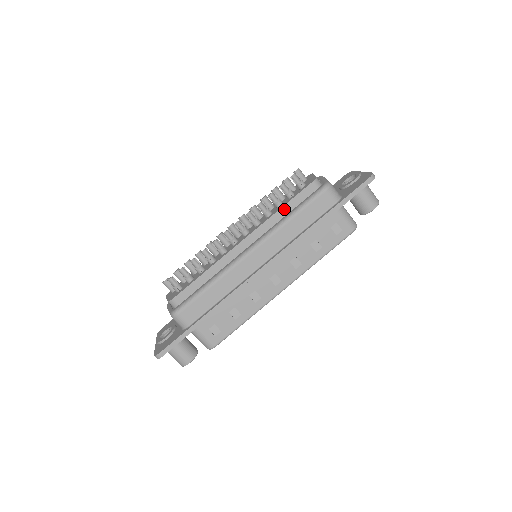
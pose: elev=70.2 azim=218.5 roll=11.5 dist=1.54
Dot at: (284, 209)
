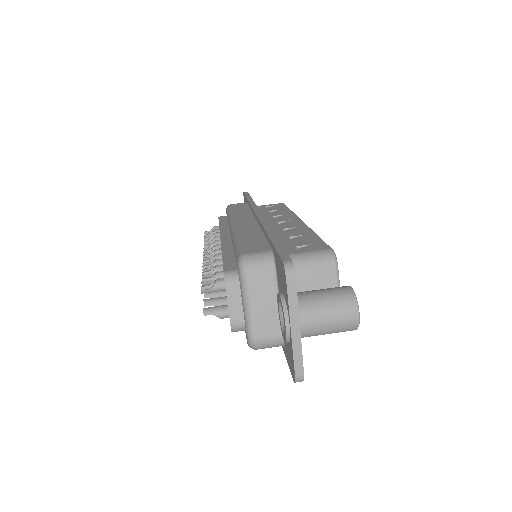
Dot at: (222, 224)
